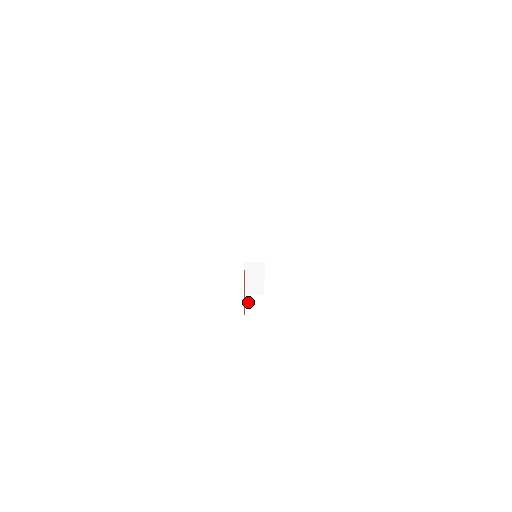
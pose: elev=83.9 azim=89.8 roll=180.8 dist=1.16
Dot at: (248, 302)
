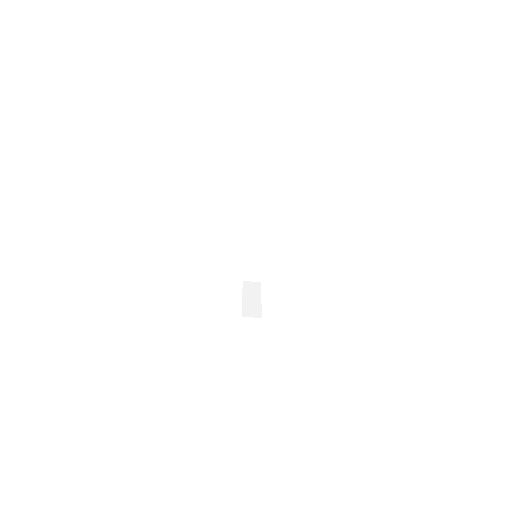
Dot at: (246, 266)
